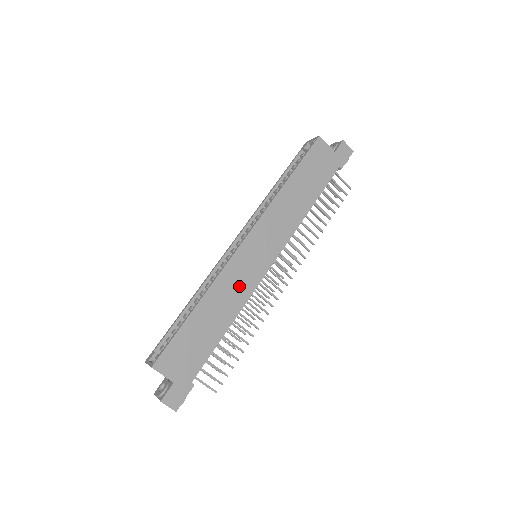
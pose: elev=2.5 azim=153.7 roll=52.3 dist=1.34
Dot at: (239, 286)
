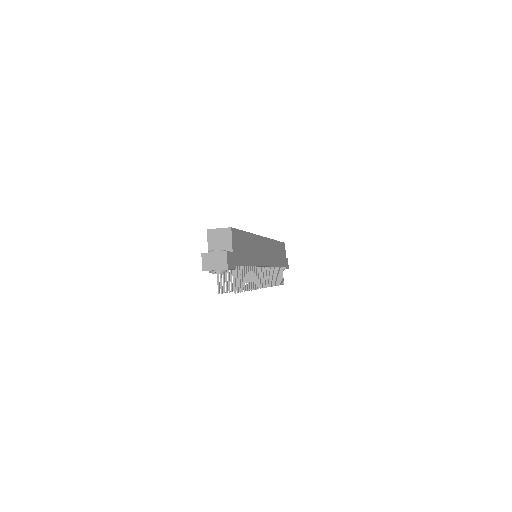
Dot at: (258, 253)
